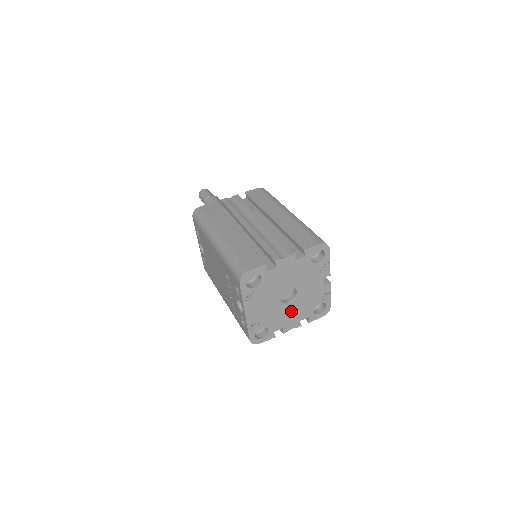
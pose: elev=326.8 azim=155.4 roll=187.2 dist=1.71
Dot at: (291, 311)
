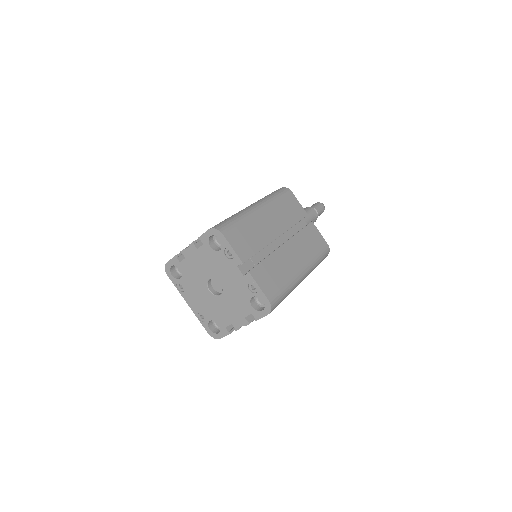
Dot at: (228, 305)
